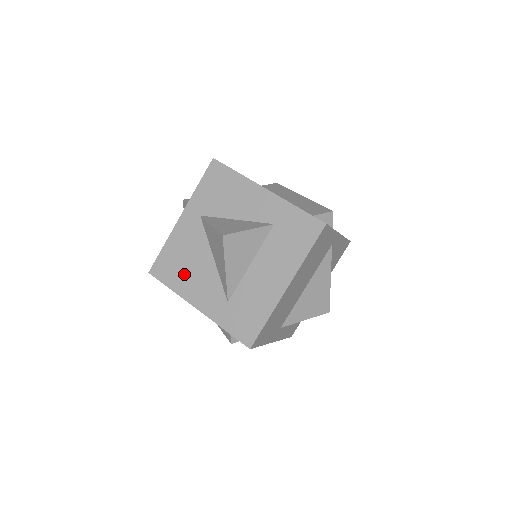
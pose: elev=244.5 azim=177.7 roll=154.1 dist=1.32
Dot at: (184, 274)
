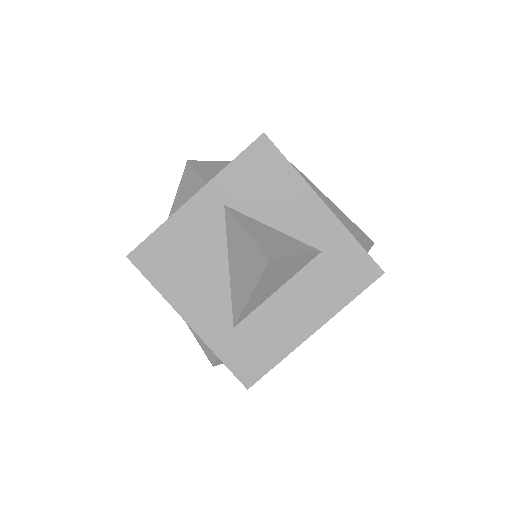
Dot at: (181, 275)
